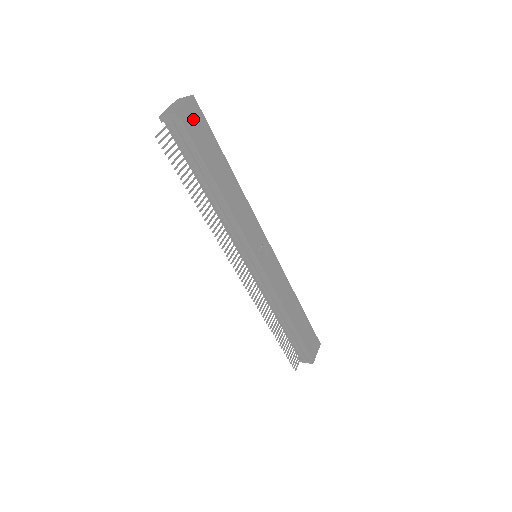
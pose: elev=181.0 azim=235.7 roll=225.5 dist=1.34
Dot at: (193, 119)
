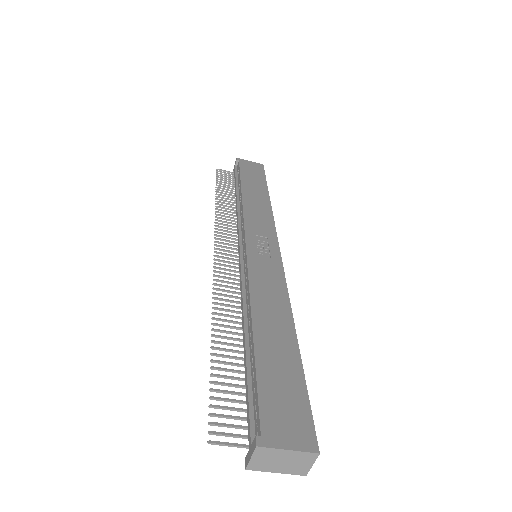
Dot at: (251, 167)
